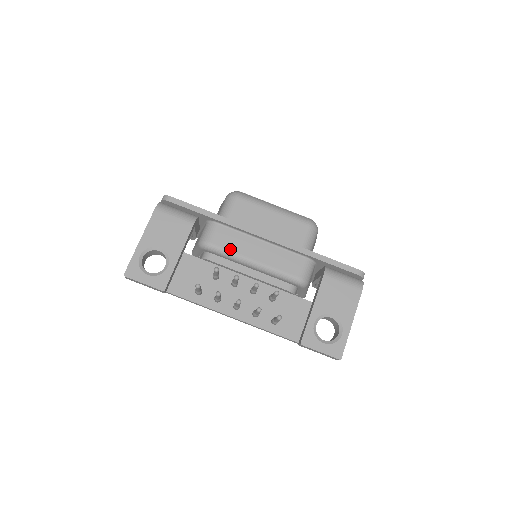
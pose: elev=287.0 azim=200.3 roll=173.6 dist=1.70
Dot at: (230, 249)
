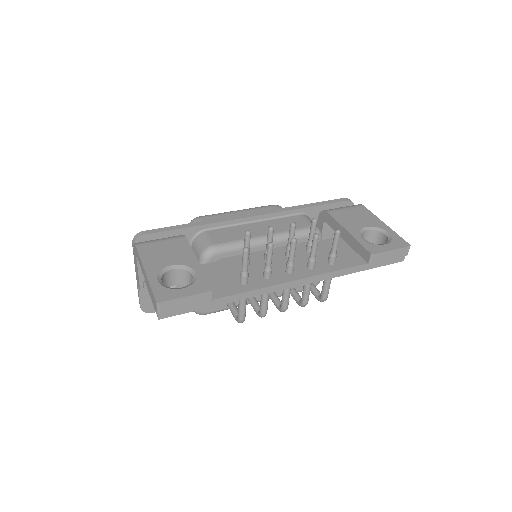
Dot at: (236, 239)
